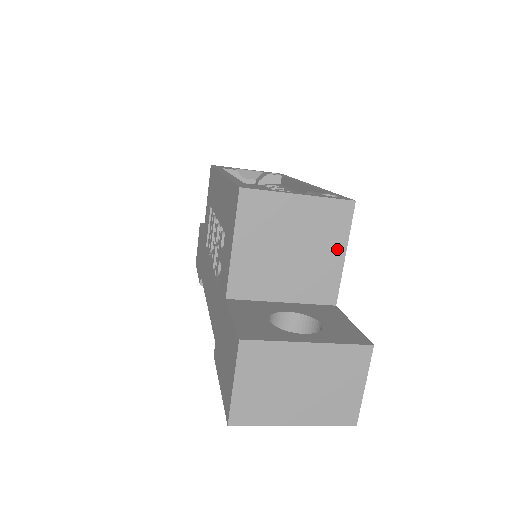
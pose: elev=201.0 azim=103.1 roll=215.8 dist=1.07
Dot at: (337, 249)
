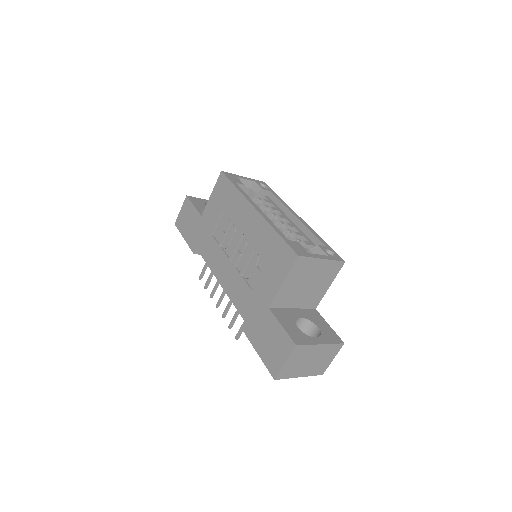
Dot at: (328, 283)
